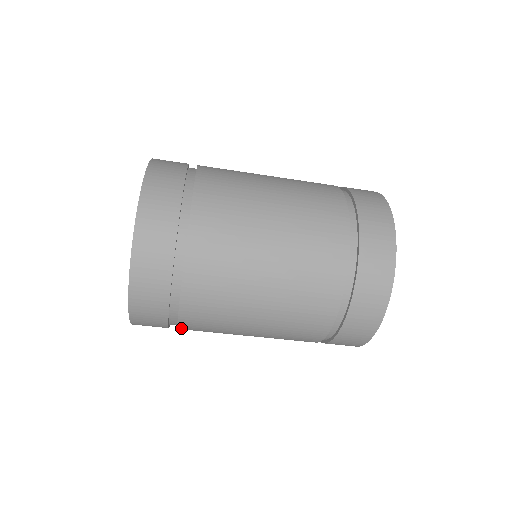
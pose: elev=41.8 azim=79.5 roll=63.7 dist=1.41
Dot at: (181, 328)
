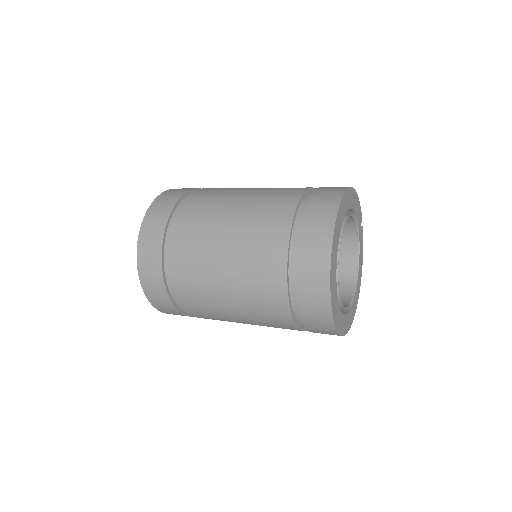
Dot at: occluded
